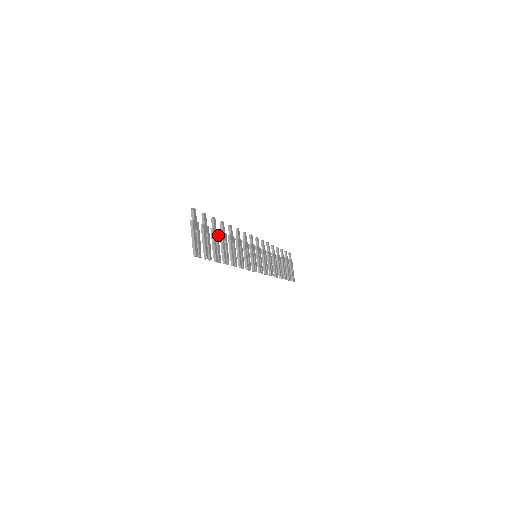
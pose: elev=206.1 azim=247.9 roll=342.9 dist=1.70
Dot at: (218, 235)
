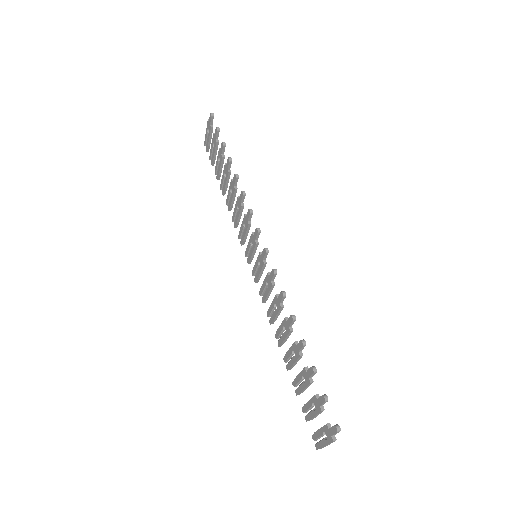
Dot at: (305, 370)
